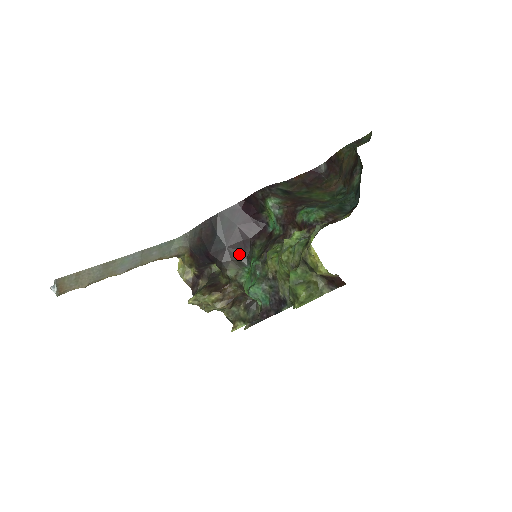
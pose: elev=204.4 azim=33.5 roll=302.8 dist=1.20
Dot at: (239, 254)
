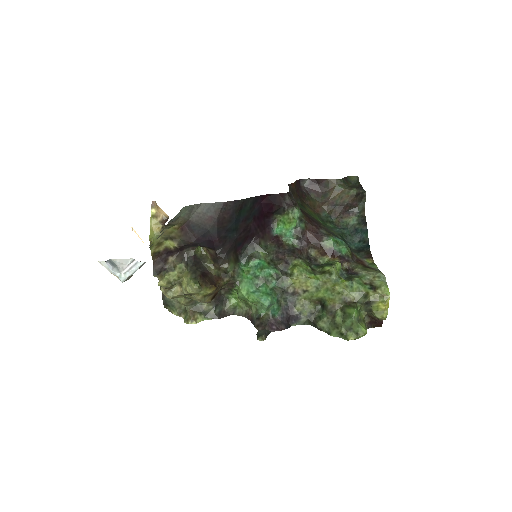
Dot at: (239, 248)
